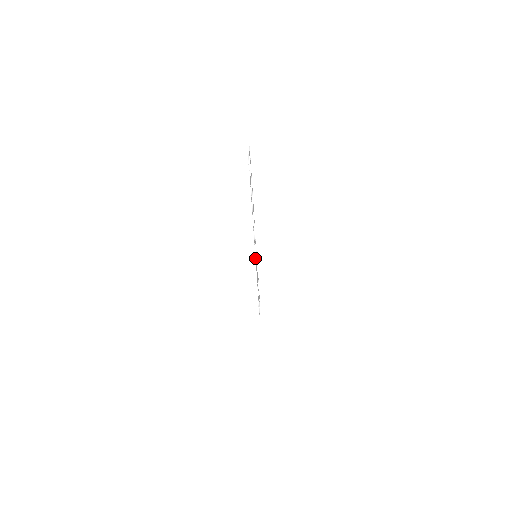
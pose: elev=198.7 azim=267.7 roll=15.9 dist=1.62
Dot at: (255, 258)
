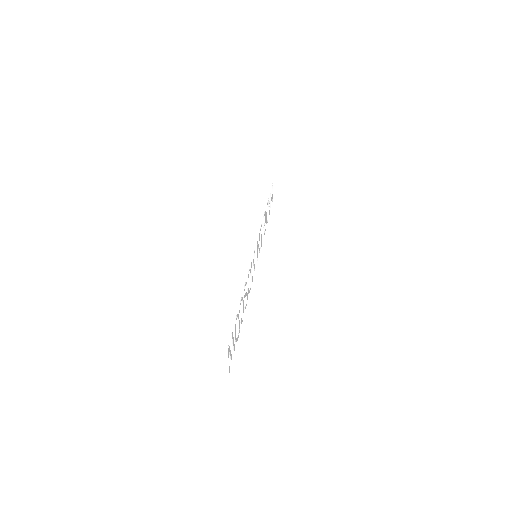
Dot at: occluded
